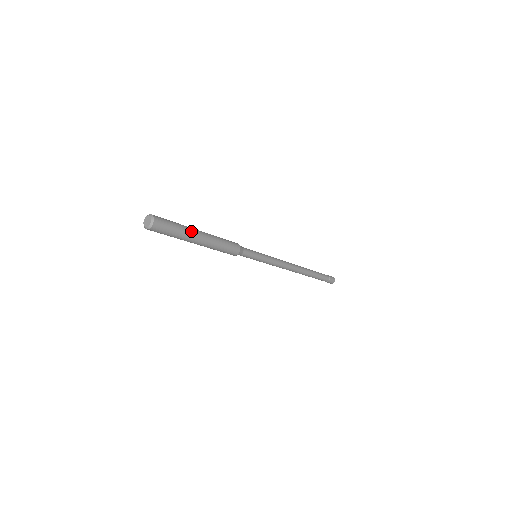
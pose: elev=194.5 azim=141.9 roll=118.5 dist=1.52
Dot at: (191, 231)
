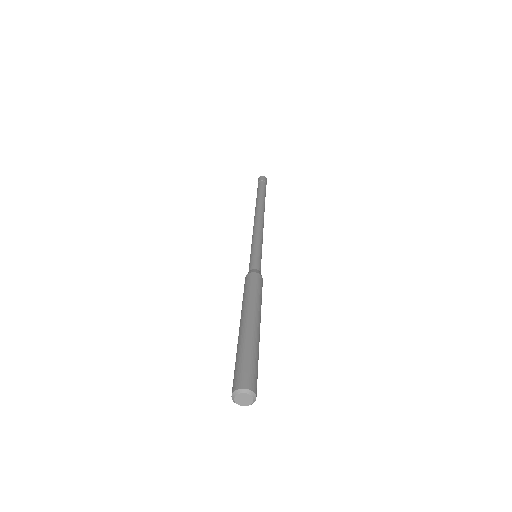
Dot at: (257, 338)
